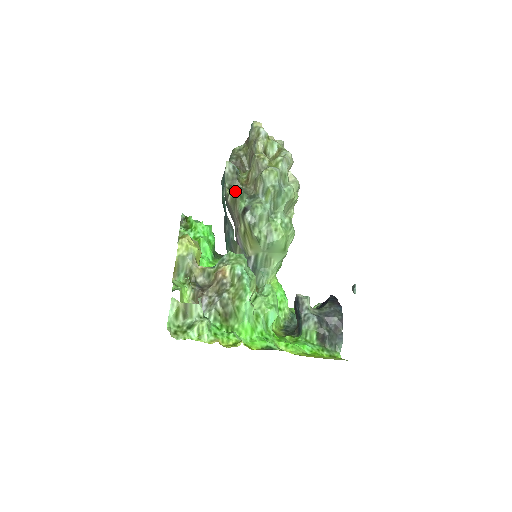
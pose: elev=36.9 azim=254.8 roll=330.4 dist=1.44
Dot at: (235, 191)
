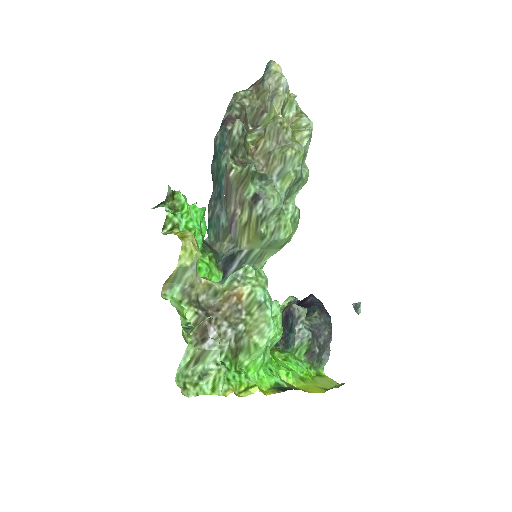
Dot at: (246, 168)
